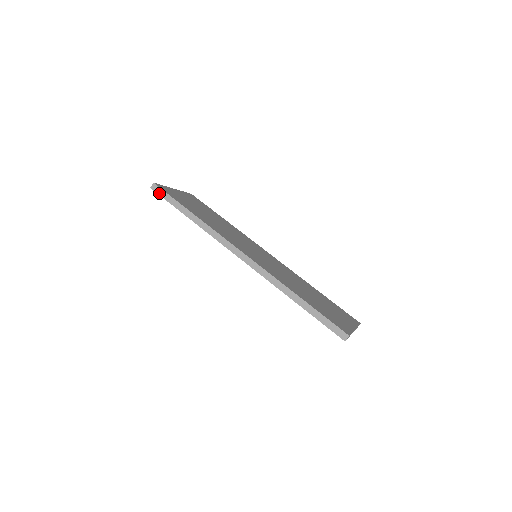
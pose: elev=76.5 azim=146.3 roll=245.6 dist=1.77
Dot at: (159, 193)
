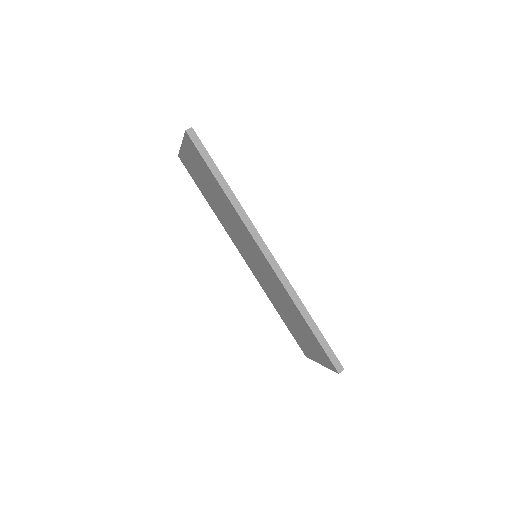
Dot at: (195, 142)
